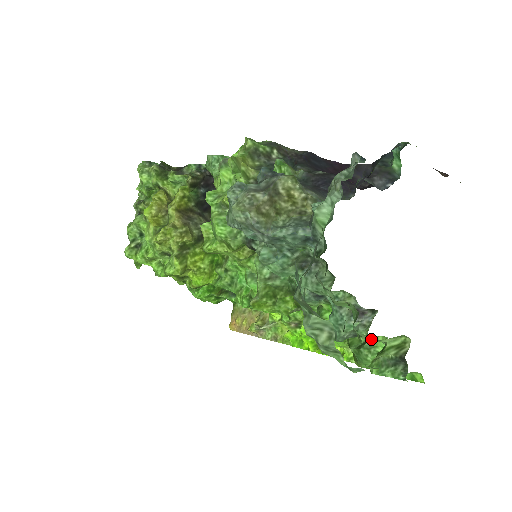
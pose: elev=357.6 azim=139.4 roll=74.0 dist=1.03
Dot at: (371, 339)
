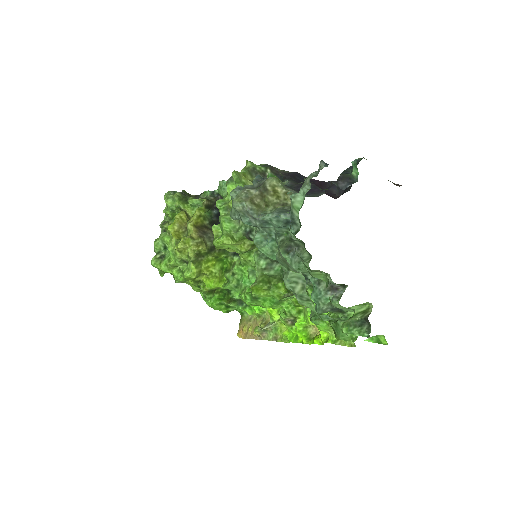
Dot at: (346, 314)
